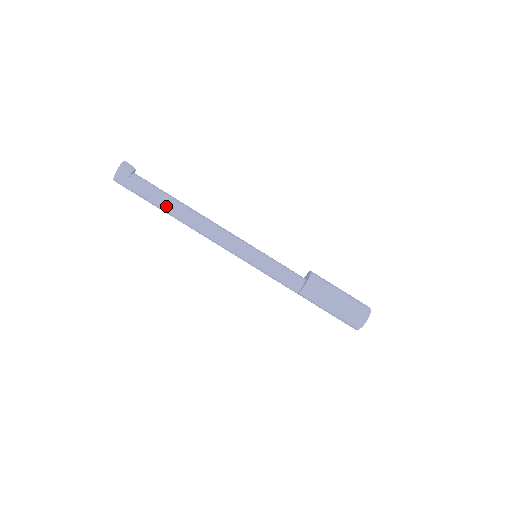
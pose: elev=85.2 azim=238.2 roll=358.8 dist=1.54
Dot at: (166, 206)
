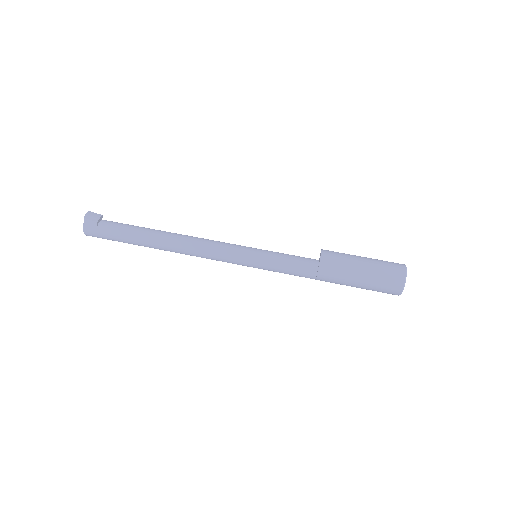
Dot at: (144, 241)
